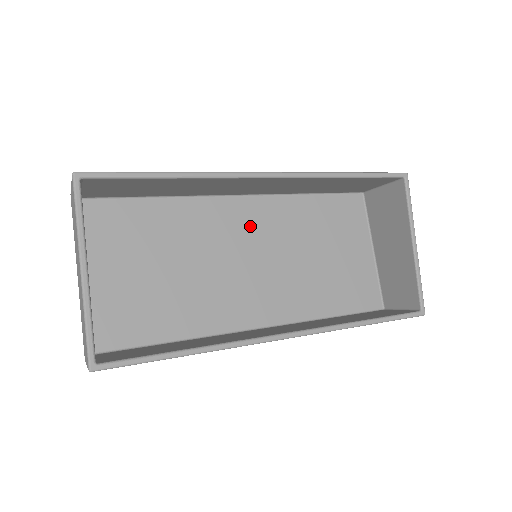
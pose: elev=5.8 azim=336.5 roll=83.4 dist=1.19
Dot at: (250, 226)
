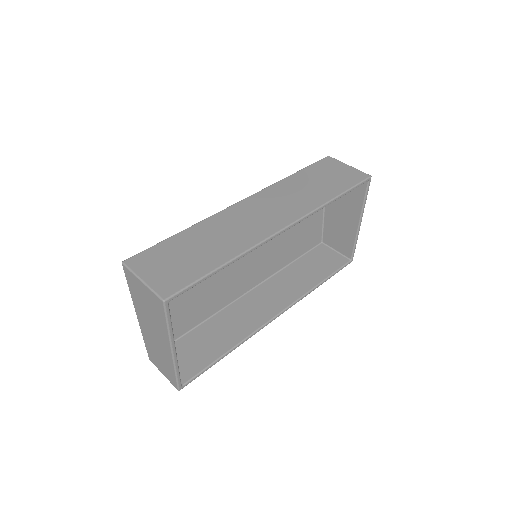
Dot at: occluded
